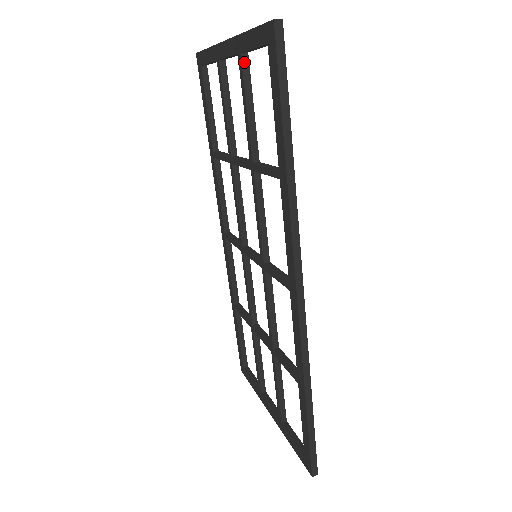
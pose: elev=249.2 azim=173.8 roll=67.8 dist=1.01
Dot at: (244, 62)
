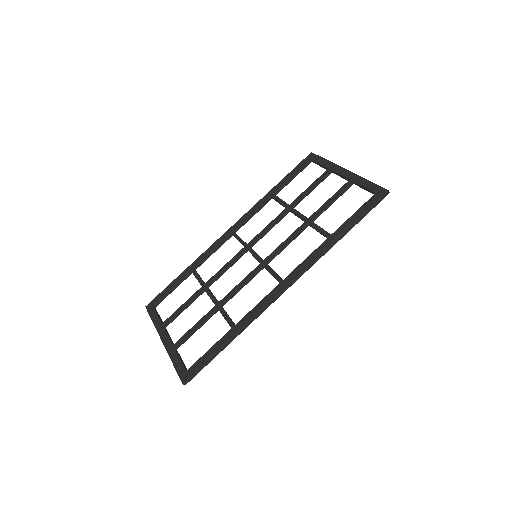
Dot at: (349, 185)
